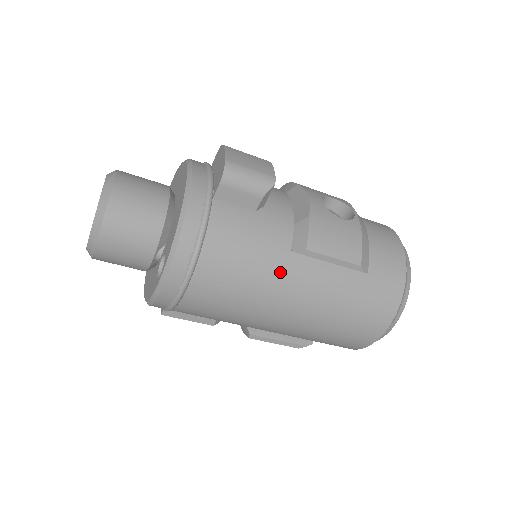
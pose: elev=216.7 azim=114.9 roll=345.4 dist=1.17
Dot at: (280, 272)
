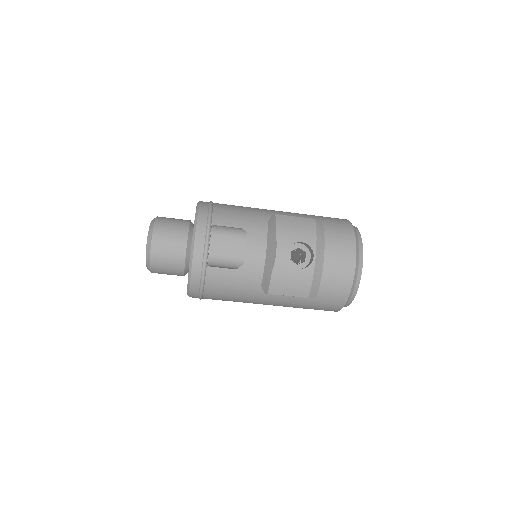
Dot at: (255, 297)
